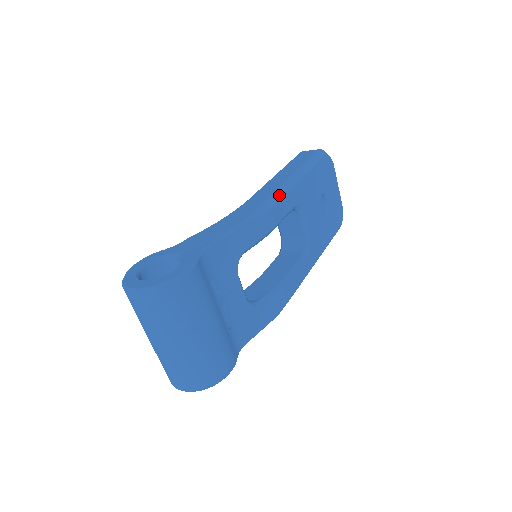
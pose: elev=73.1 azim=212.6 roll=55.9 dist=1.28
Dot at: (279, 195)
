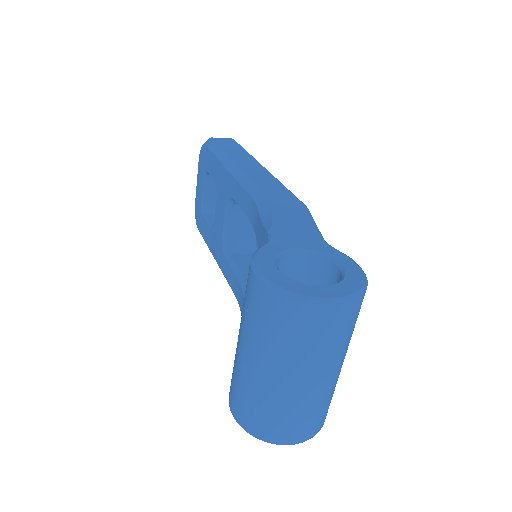
Dot at: occluded
